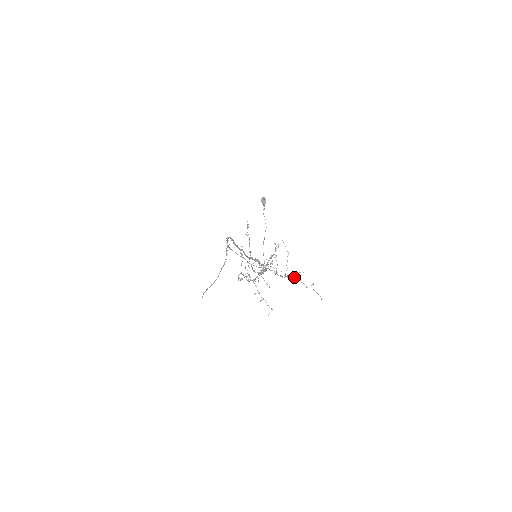
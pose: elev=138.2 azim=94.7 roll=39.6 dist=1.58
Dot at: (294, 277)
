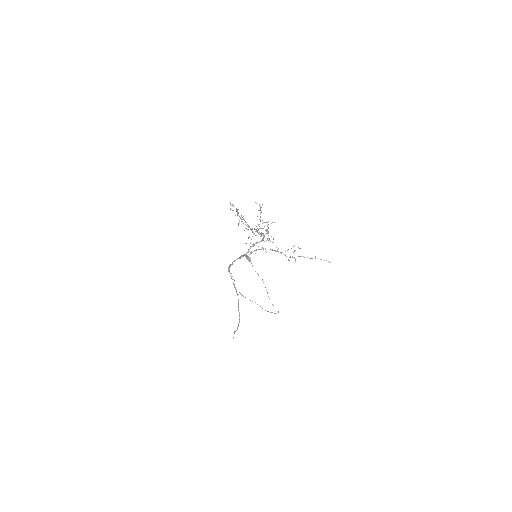
Dot at: occluded
